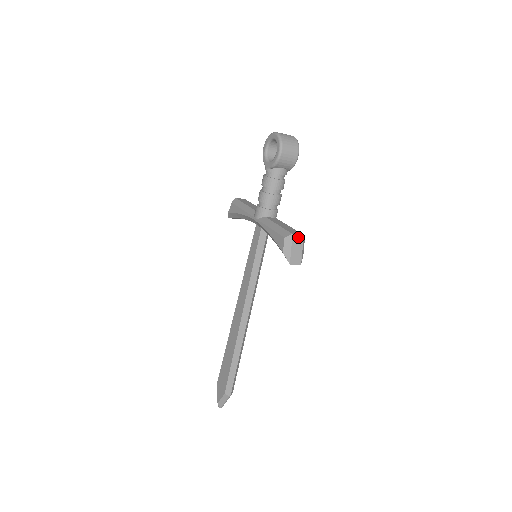
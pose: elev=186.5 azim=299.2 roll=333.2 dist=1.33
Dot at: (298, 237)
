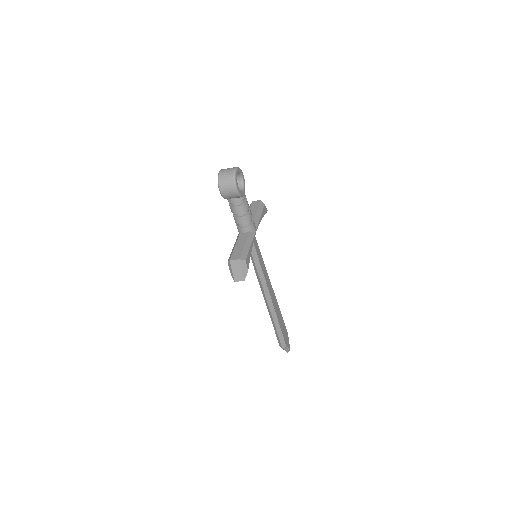
Dot at: (235, 261)
